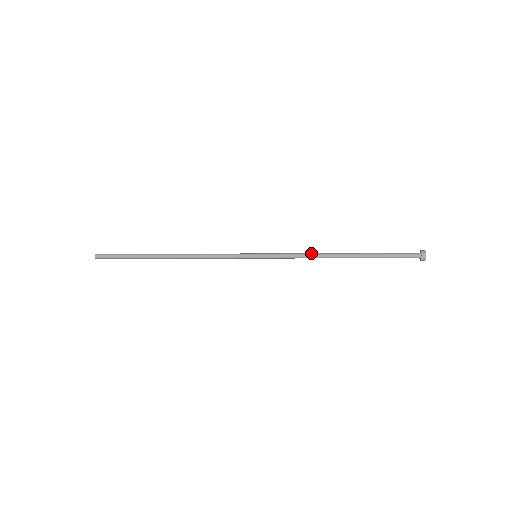
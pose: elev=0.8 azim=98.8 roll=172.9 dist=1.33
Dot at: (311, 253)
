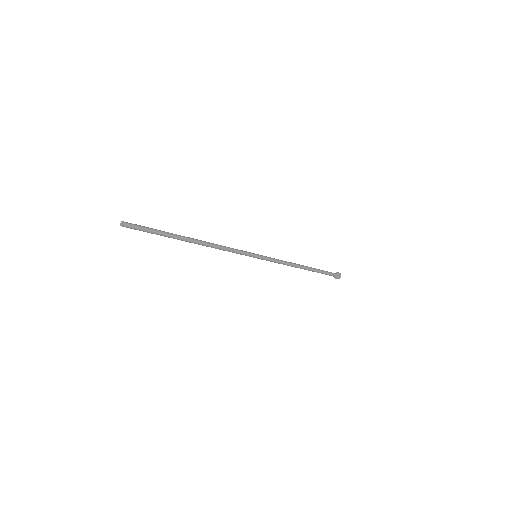
Dot at: (289, 263)
